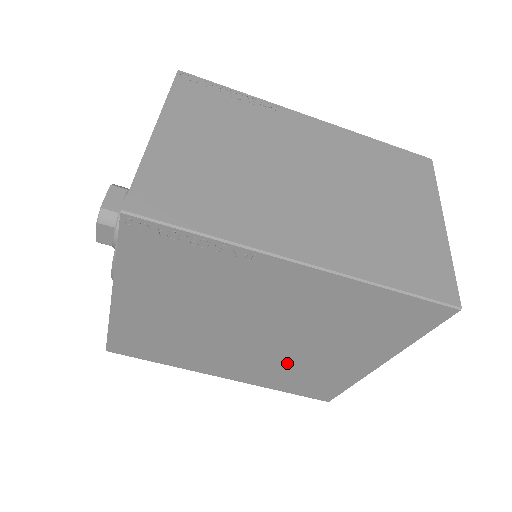
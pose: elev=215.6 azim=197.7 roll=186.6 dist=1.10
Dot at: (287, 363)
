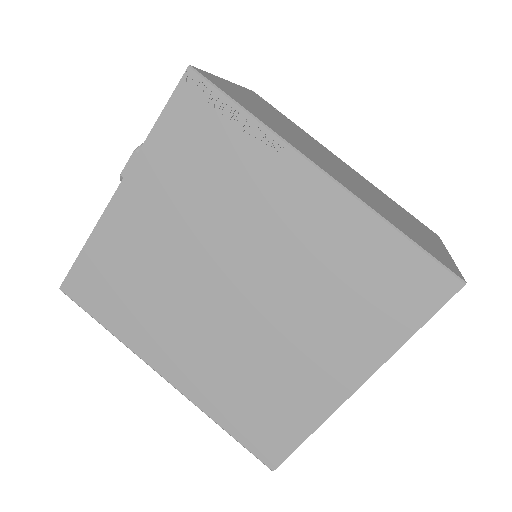
Dot at: (251, 359)
